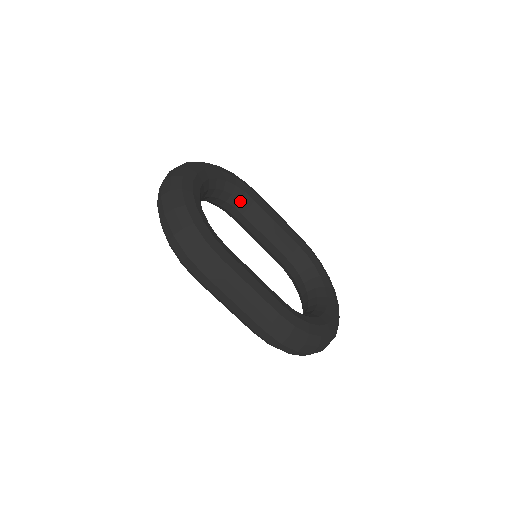
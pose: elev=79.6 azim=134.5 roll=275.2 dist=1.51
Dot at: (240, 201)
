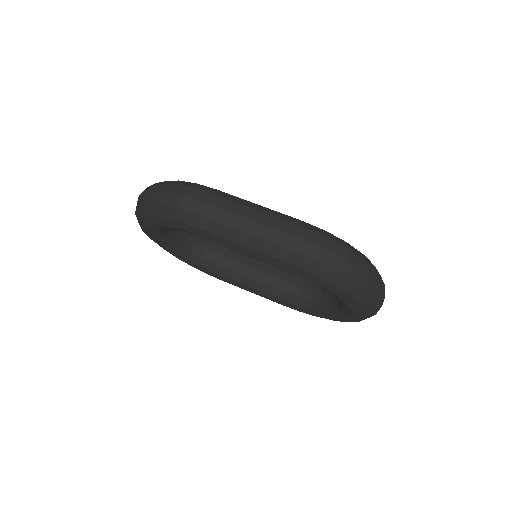
Dot at: (220, 246)
